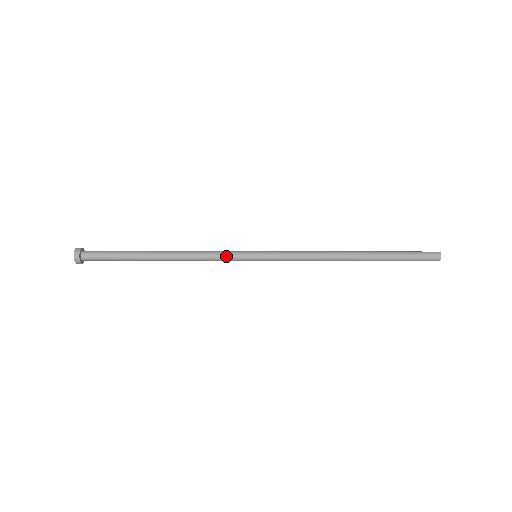
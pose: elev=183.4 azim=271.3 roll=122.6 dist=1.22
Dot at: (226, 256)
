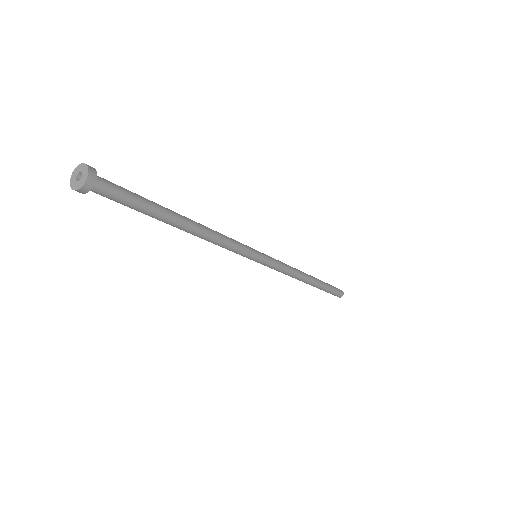
Dot at: (239, 242)
